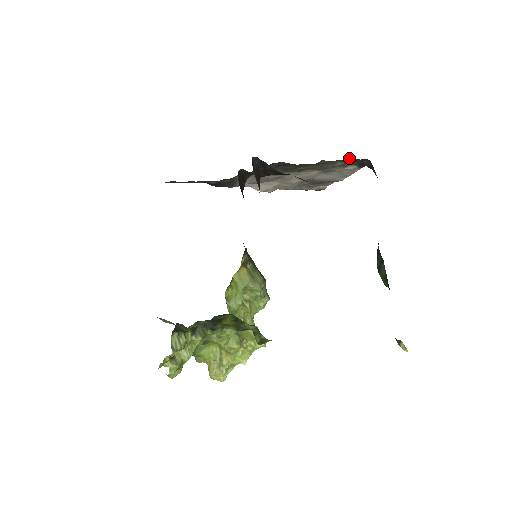
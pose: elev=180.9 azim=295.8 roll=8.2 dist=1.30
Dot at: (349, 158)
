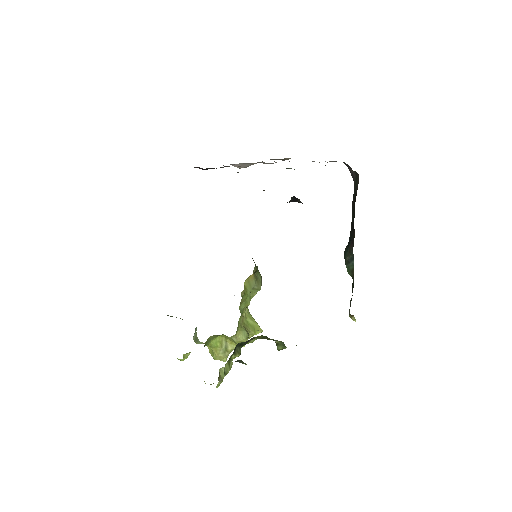
Dot at: occluded
